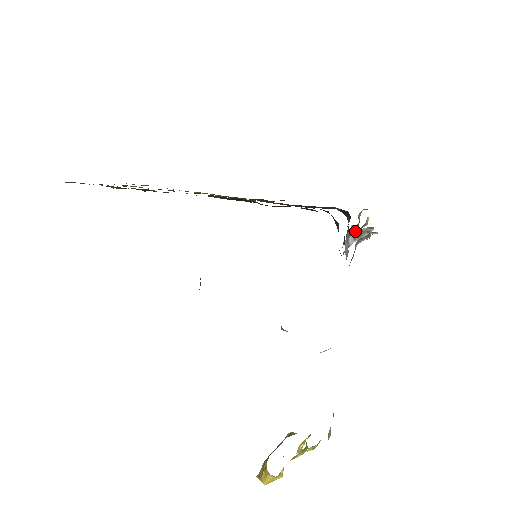
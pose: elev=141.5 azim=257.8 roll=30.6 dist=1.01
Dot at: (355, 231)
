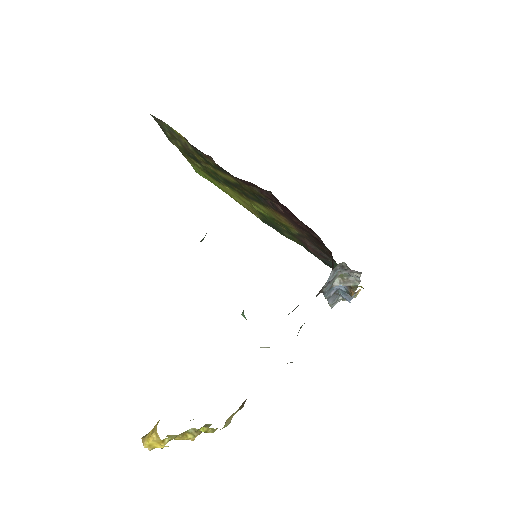
Dot at: (344, 273)
